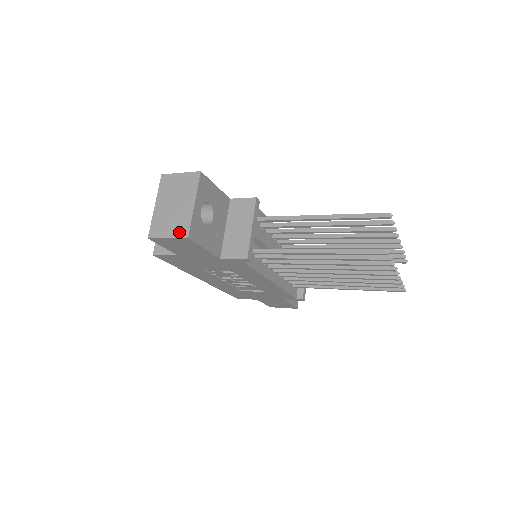
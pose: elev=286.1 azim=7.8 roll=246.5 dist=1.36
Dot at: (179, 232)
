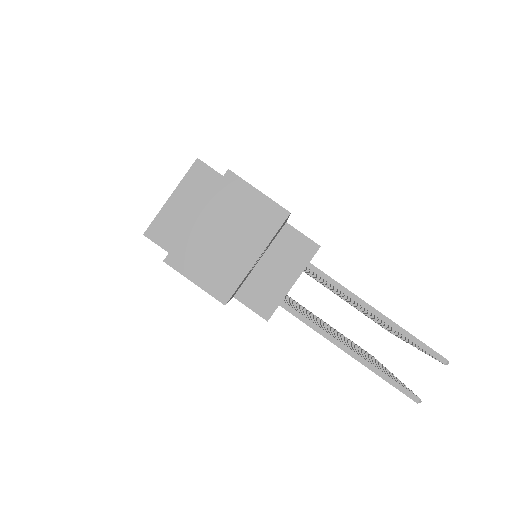
Dot at: (216, 287)
